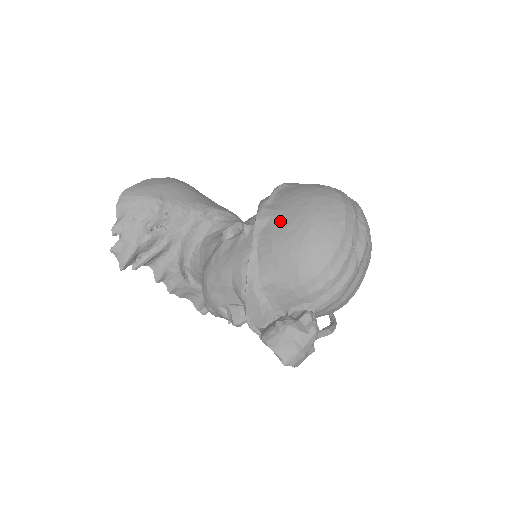
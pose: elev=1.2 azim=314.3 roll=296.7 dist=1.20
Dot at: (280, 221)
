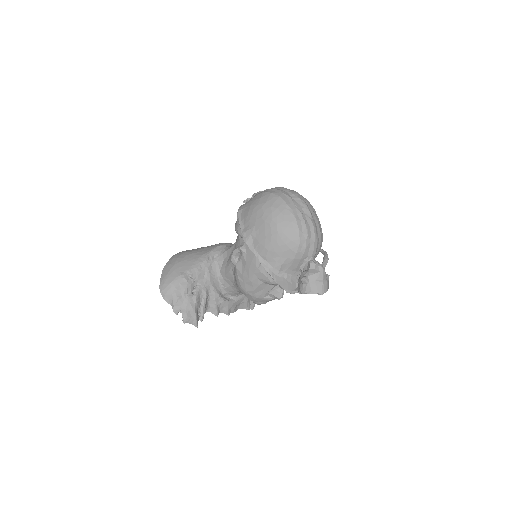
Dot at: (258, 233)
